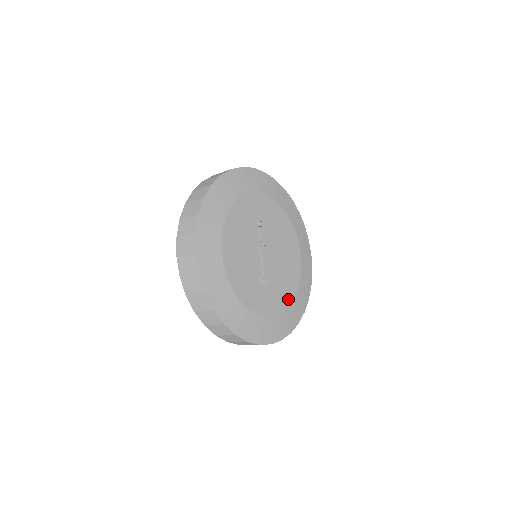
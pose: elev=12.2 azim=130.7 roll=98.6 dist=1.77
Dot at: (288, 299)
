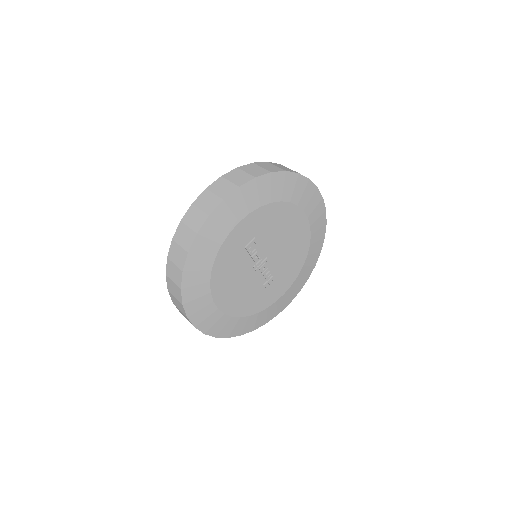
Dot at: (299, 266)
